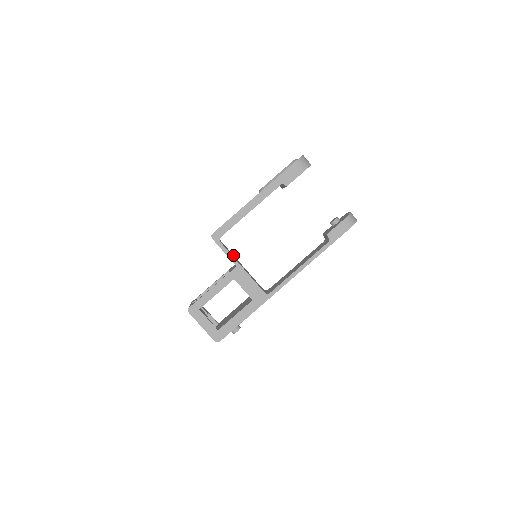
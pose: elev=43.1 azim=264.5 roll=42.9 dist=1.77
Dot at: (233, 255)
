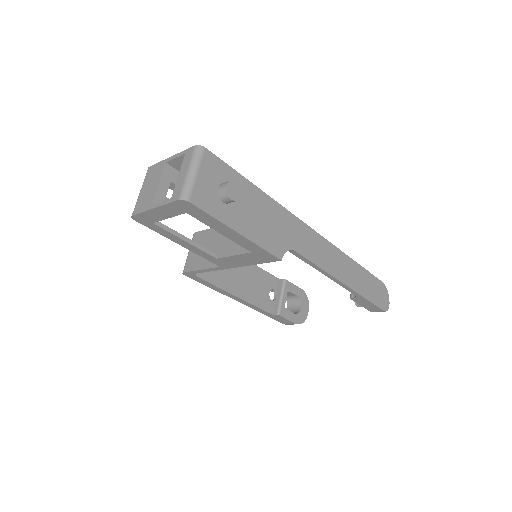
Dot at: occluded
